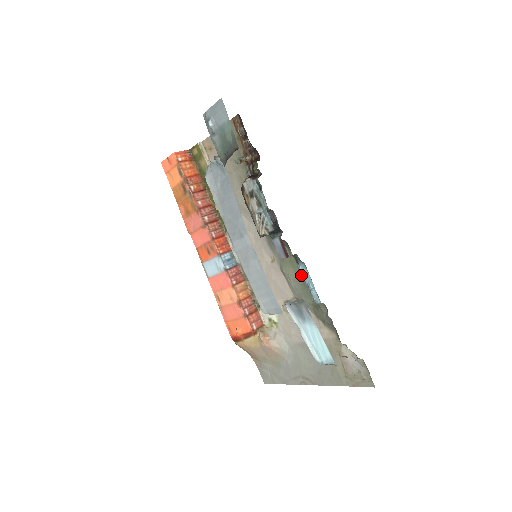
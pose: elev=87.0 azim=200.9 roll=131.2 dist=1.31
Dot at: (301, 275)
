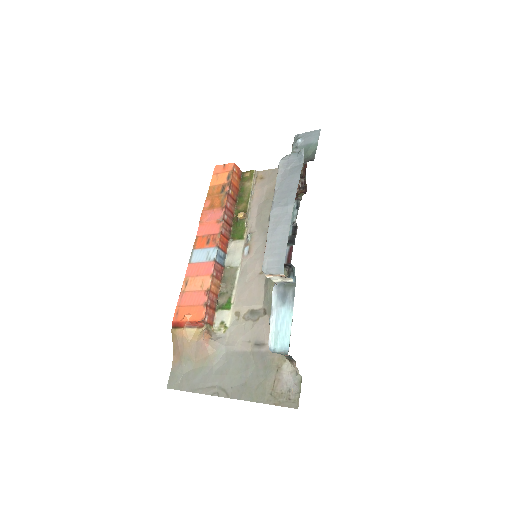
Dot at: occluded
